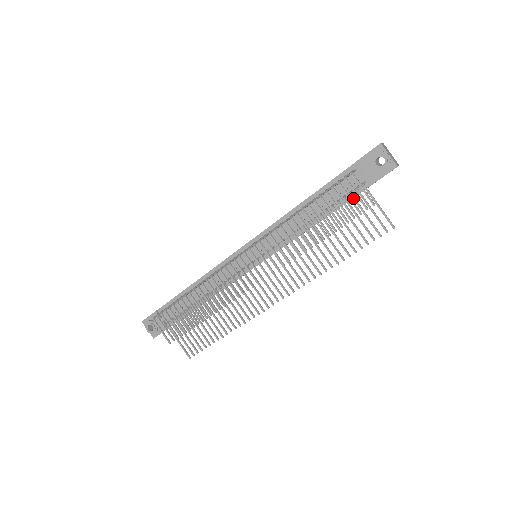
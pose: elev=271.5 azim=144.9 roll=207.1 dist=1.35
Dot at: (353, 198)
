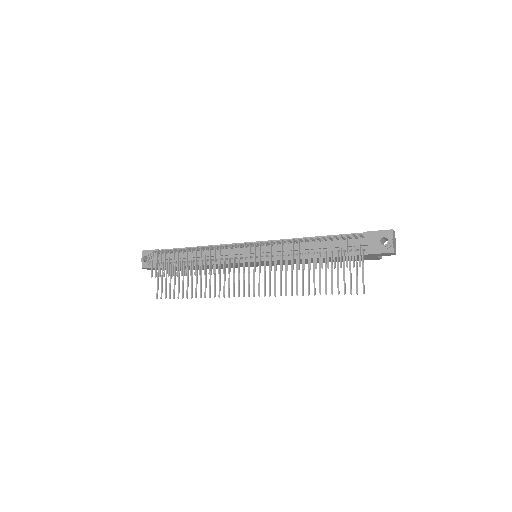
Dot at: (350, 255)
